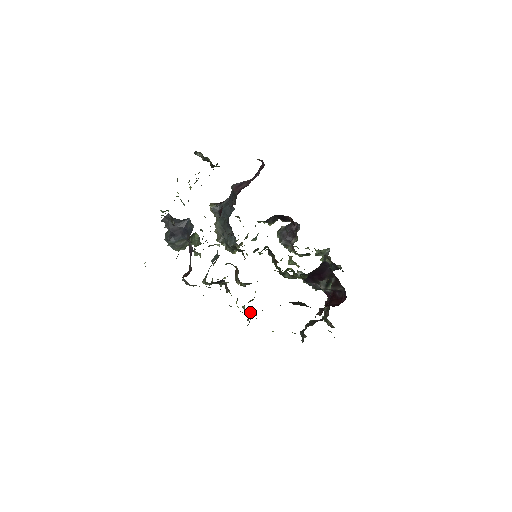
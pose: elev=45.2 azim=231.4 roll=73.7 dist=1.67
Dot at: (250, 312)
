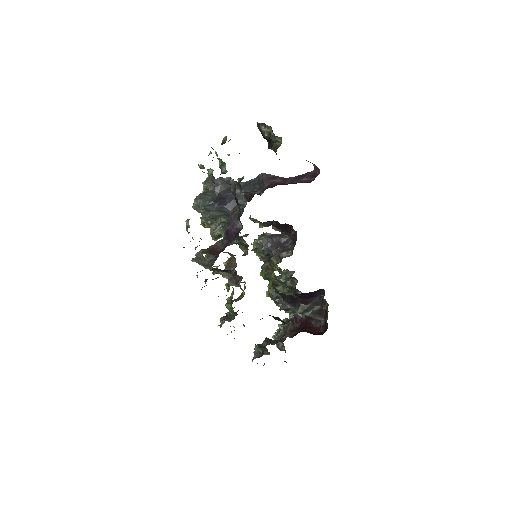
Dot at: (227, 312)
